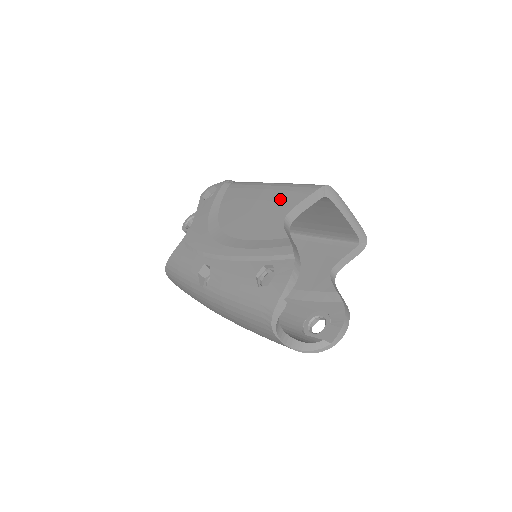
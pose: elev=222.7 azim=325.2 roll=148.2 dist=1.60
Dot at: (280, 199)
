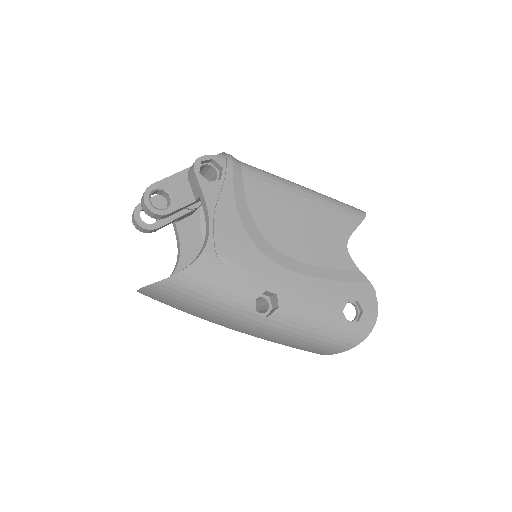
Dot at: (332, 219)
